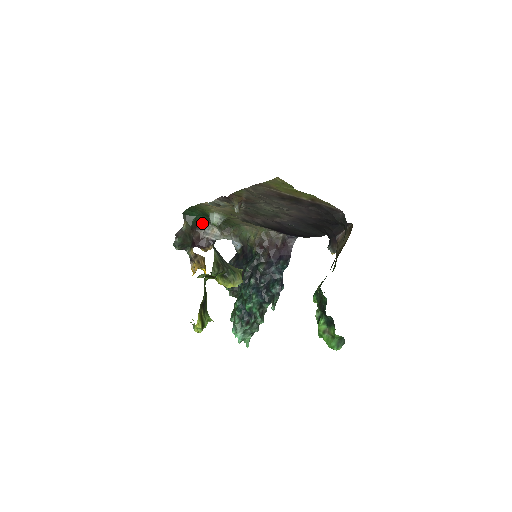
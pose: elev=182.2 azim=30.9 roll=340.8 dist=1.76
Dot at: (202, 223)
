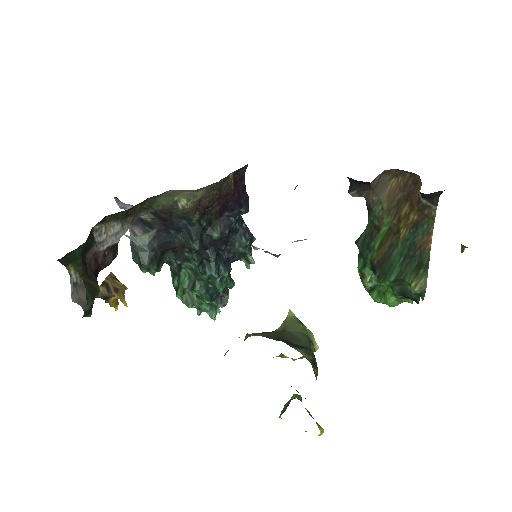
Dot at: (89, 238)
